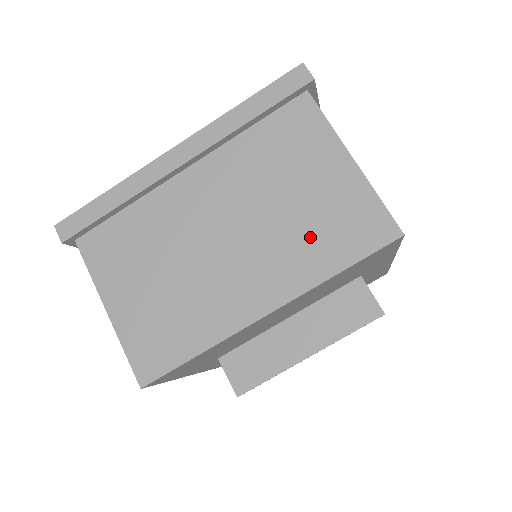
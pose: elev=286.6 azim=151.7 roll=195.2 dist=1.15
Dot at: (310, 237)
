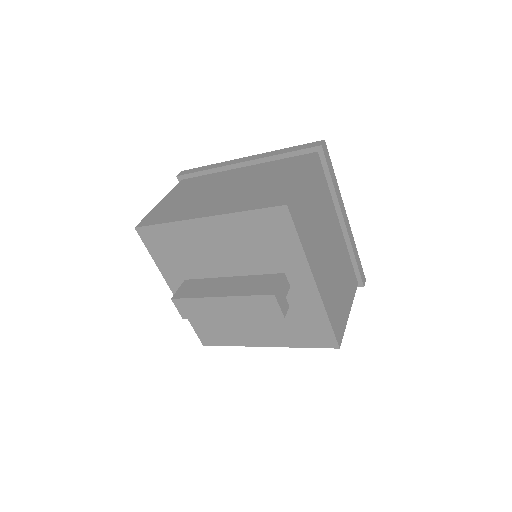
Dot at: (253, 197)
